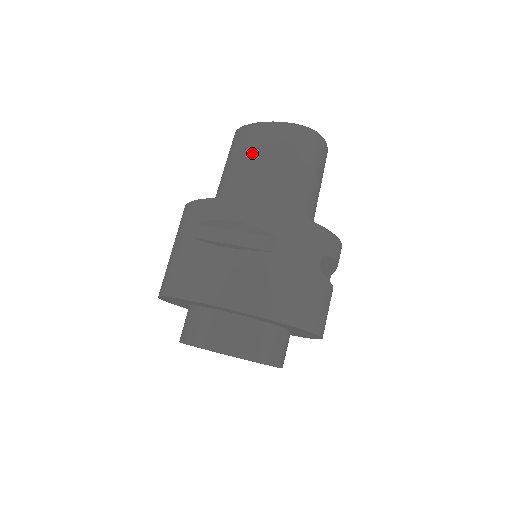
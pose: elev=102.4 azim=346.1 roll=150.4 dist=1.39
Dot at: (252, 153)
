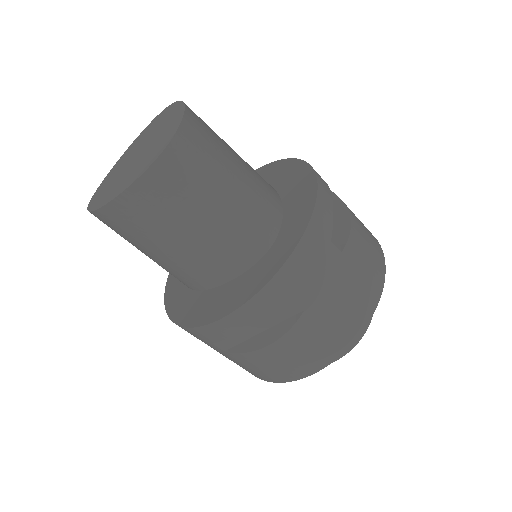
Dot at: (150, 237)
